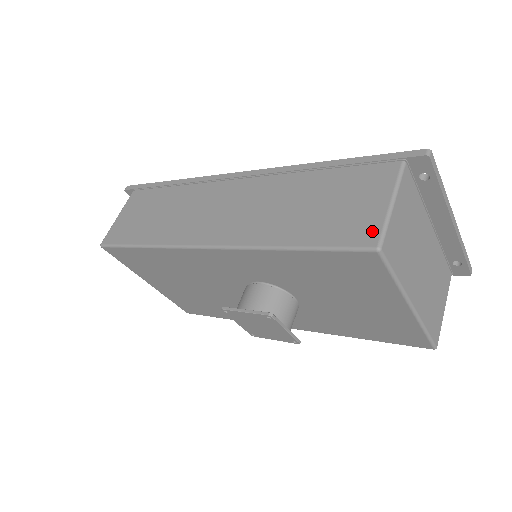
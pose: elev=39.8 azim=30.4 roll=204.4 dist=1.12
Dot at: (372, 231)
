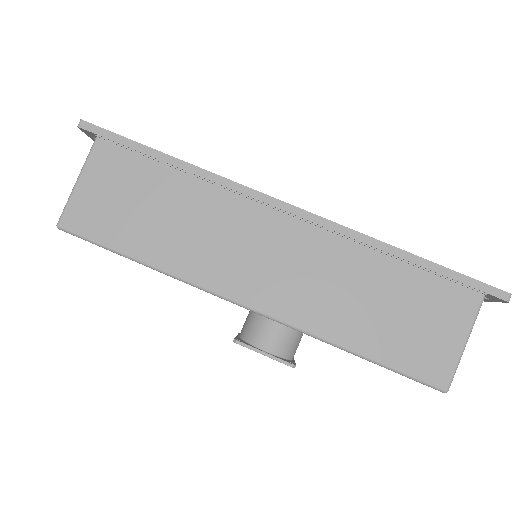
Dot at: (444, 371)
